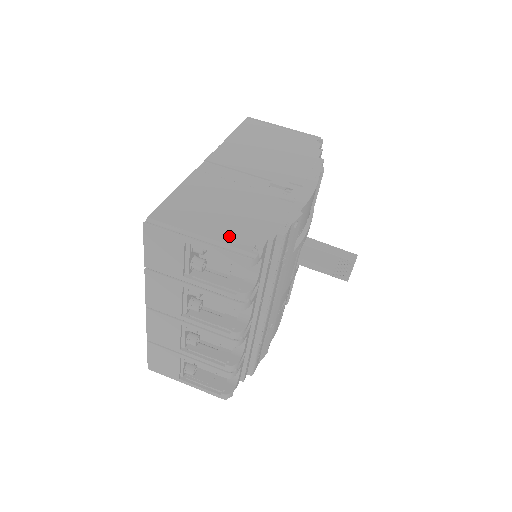
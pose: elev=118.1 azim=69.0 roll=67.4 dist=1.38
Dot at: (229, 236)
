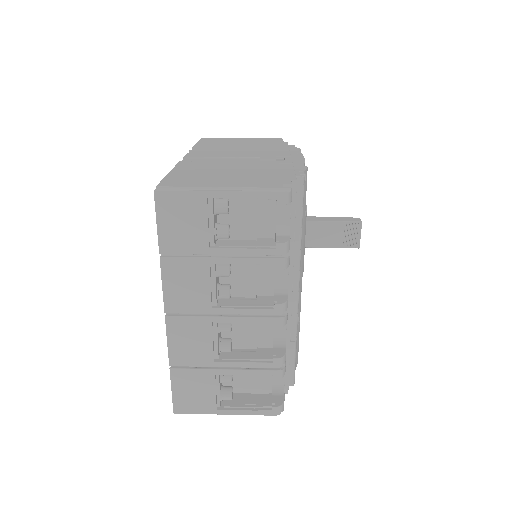
Dot at: (252, 183)
